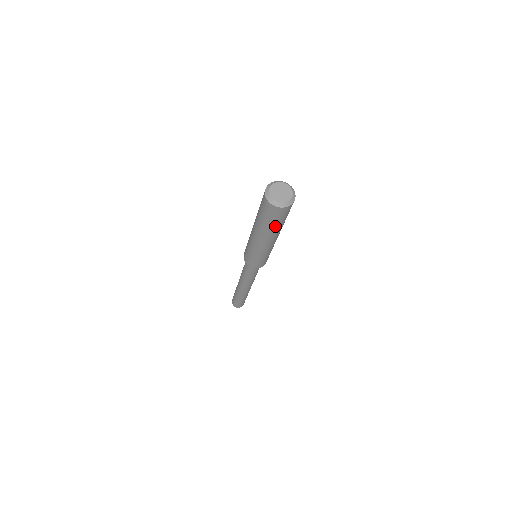
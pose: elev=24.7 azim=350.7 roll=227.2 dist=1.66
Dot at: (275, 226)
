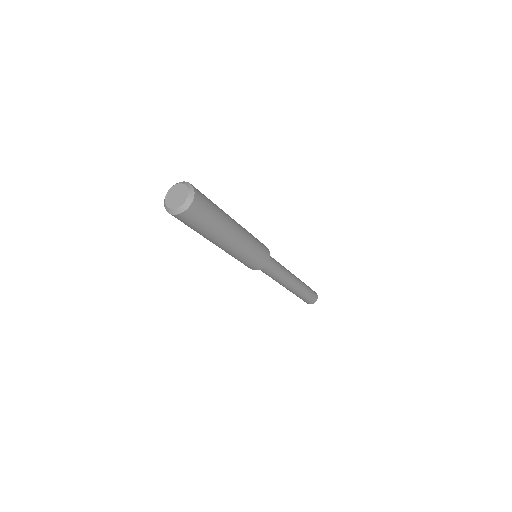
Dot at: (214, 224)
